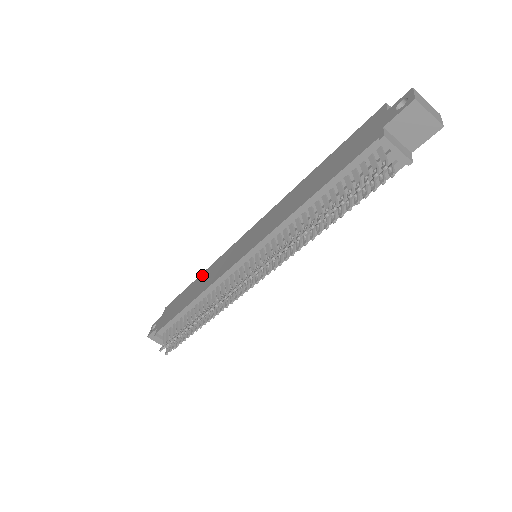
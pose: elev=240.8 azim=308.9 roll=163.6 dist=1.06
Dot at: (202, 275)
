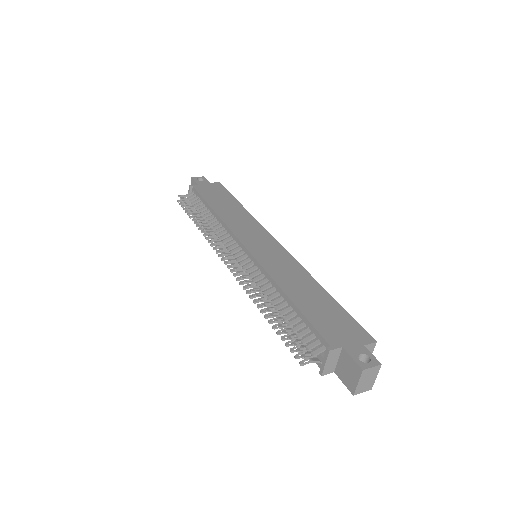
Dot at: (243, 209)
